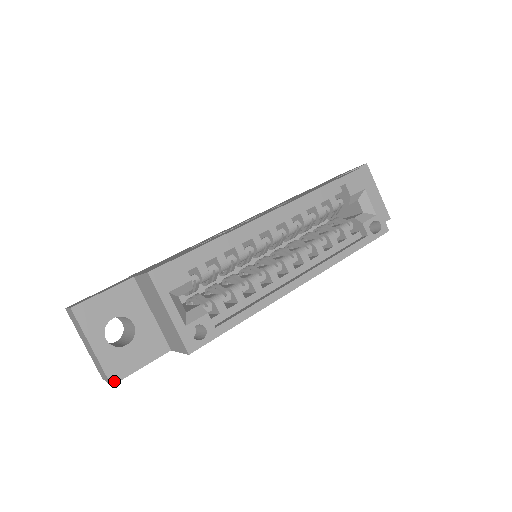
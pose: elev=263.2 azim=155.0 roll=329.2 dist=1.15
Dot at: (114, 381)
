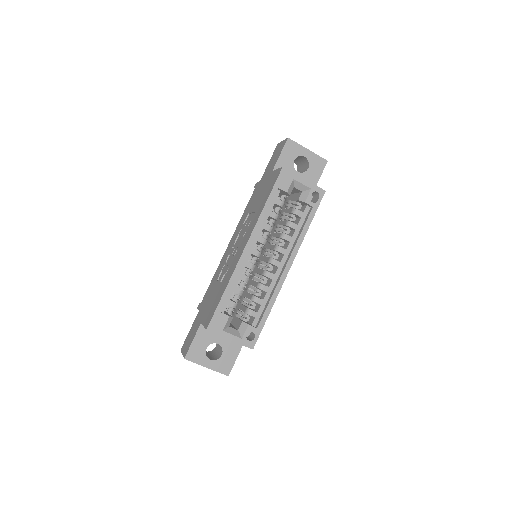
Dot at: (228, 374)
